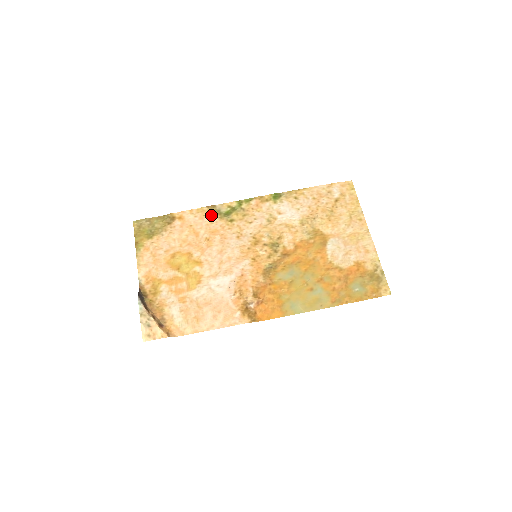
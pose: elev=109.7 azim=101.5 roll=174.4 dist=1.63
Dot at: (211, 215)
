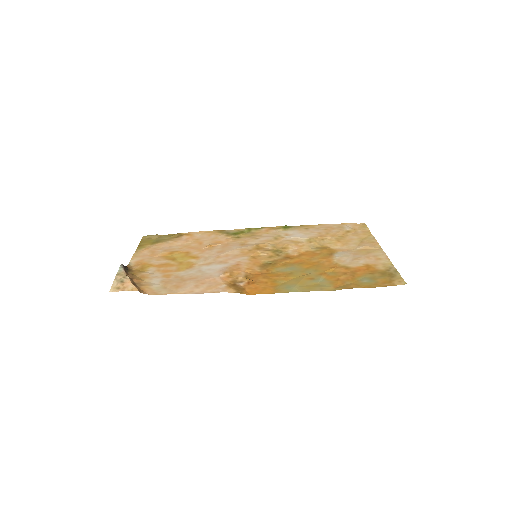
Dot at: (219, 234)
